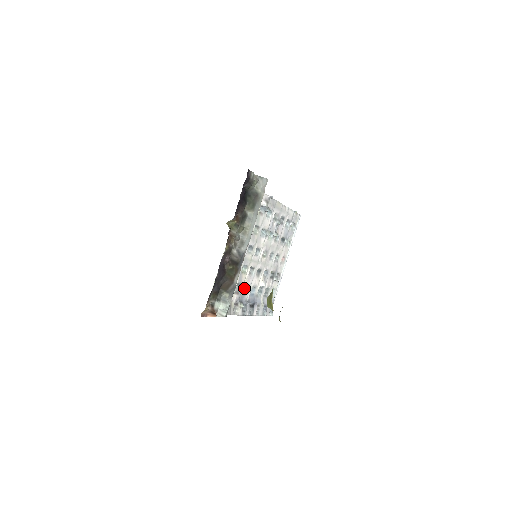
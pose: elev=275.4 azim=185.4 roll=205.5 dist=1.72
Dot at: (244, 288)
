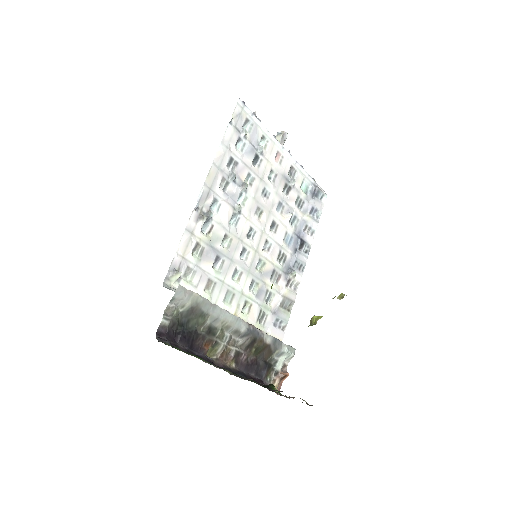
Dot at: (279, 260)
